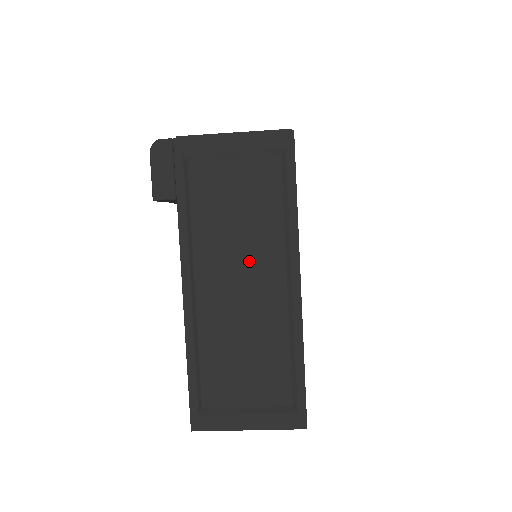
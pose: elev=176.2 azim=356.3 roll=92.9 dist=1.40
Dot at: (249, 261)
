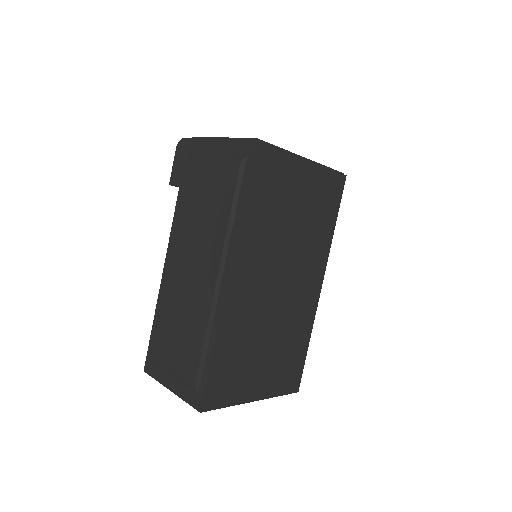
Dot at: (201, 248)
